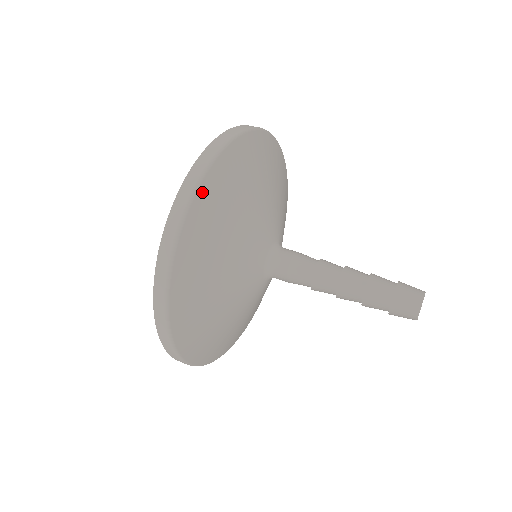
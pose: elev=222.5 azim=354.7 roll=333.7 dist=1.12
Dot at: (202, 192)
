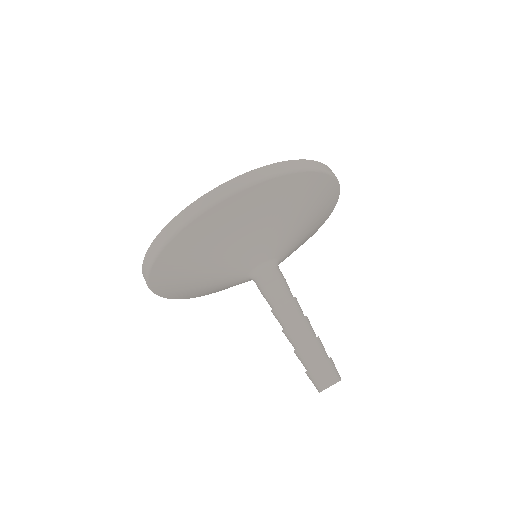
Dot at: (295, 177)
